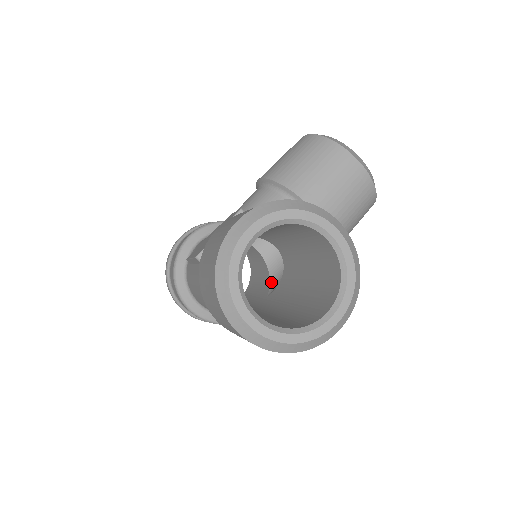
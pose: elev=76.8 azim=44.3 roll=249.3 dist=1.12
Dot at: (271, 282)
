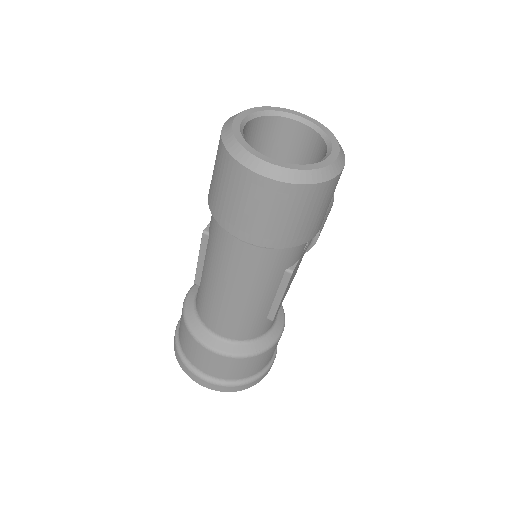
Dot at: occluded
